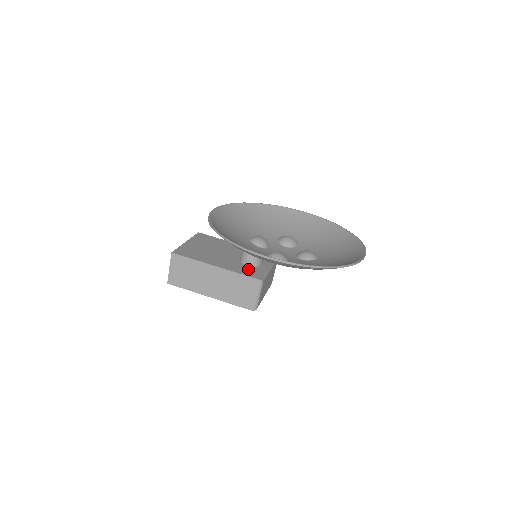
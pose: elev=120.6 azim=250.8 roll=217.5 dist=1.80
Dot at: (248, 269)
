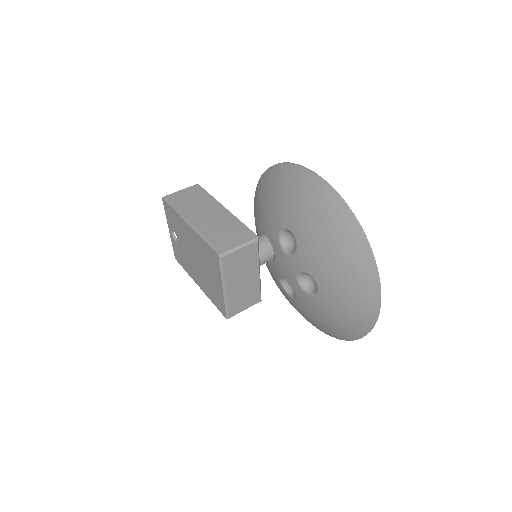
Dot at: occluded
